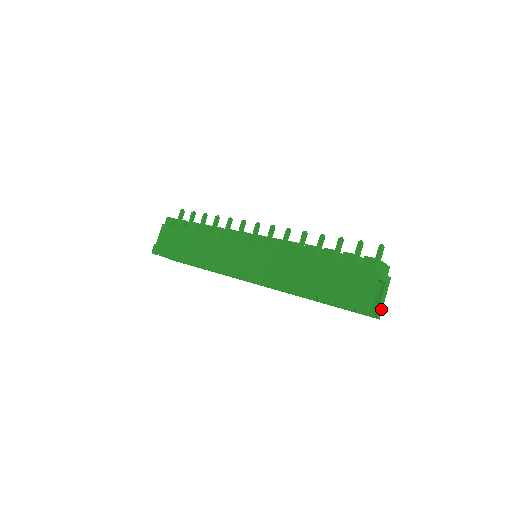
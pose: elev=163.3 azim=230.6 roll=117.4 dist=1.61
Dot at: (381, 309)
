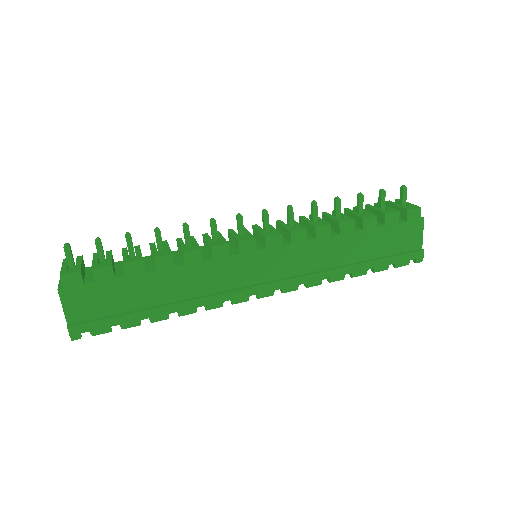
Dot at: occluded
